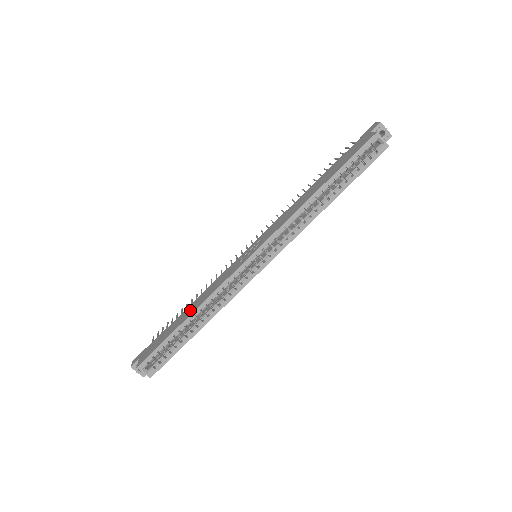
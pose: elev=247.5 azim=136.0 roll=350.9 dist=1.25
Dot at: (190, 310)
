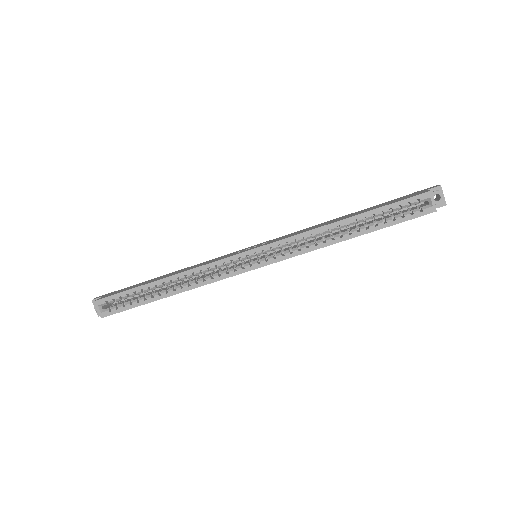
Dot at: (169, 274)
